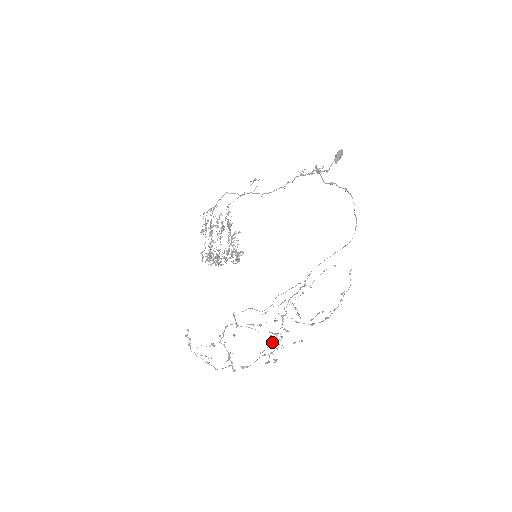
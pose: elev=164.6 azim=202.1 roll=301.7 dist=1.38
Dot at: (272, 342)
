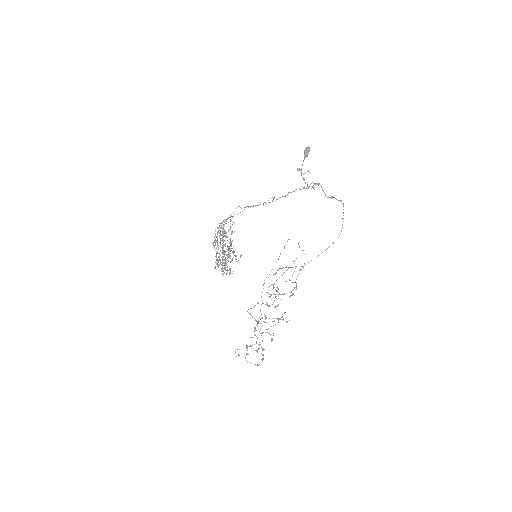
Dot at: occluded
